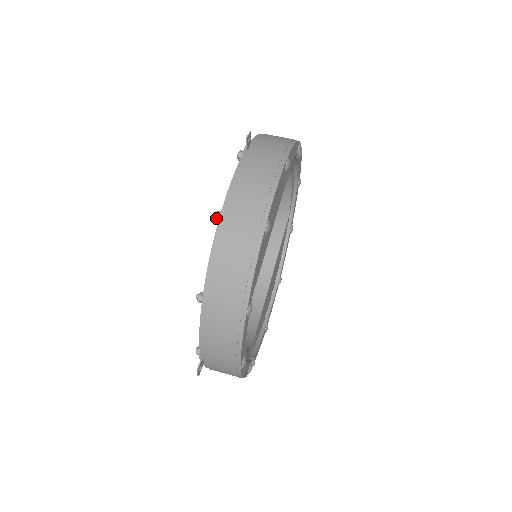
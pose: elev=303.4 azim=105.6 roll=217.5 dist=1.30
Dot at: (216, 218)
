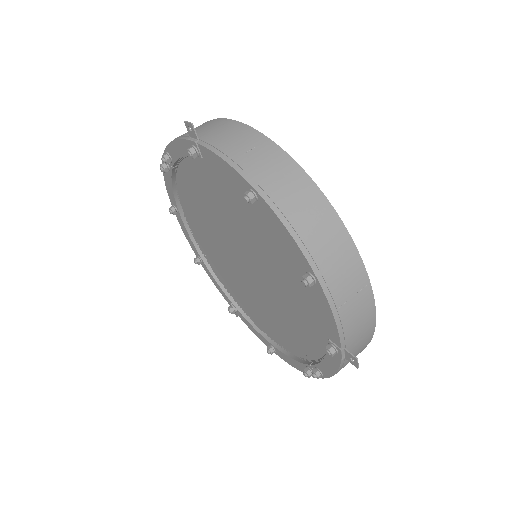
Dot at: (252, 197)
